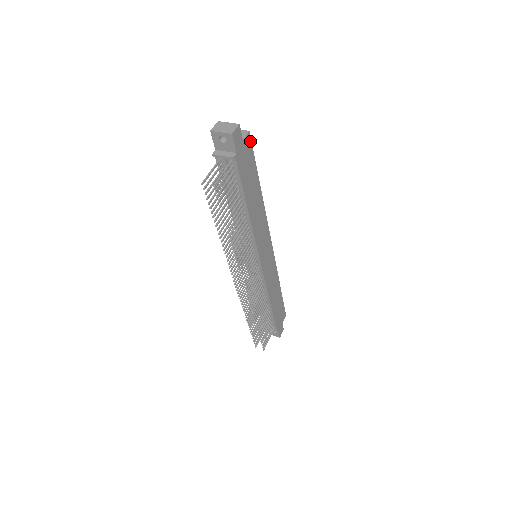
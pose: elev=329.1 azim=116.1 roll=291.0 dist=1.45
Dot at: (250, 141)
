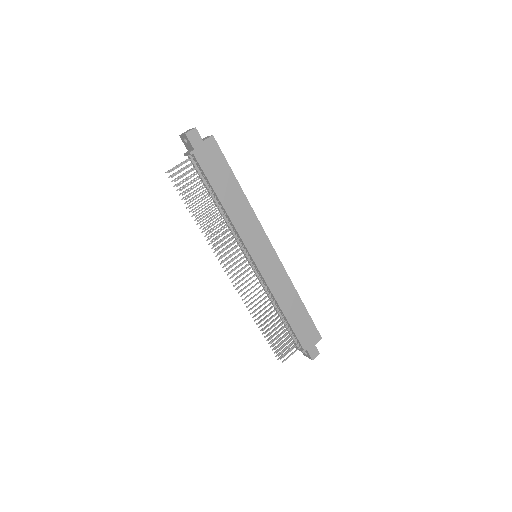
Dot at: (216, 143)
